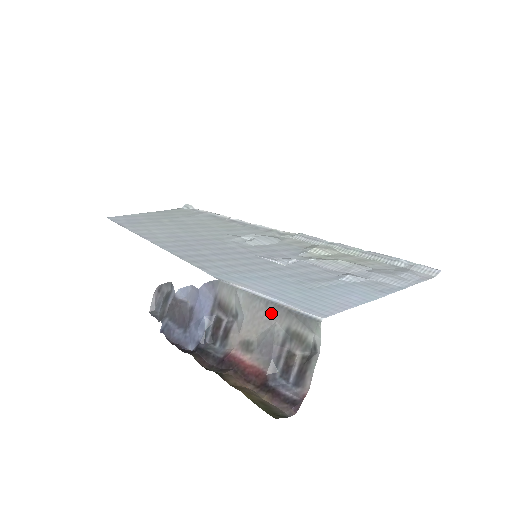
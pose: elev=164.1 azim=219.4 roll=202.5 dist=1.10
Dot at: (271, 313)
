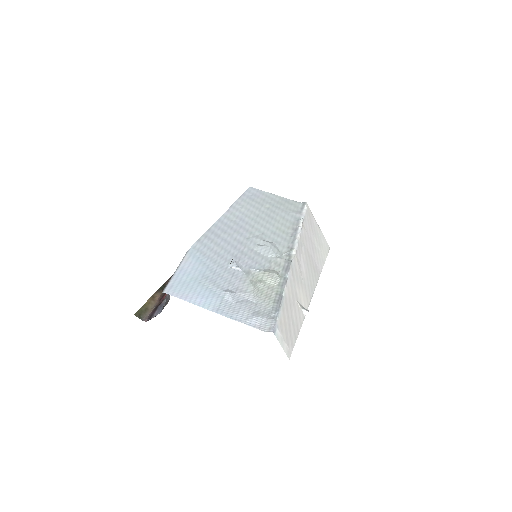
Dot at: occluded
